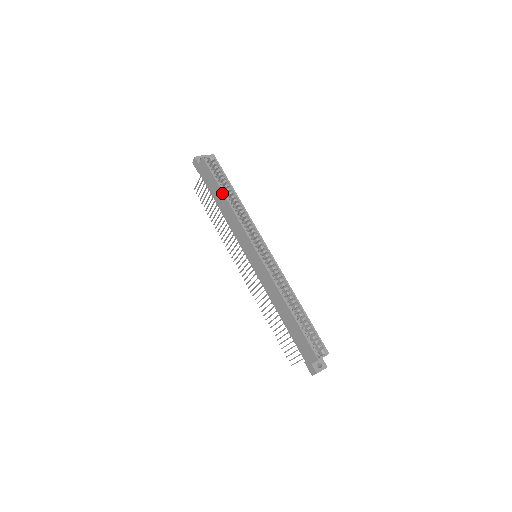
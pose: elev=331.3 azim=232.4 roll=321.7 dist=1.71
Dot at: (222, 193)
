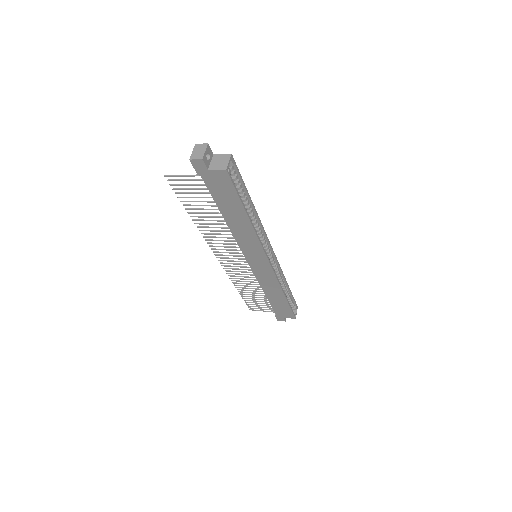
Dot at: (244, 213)
